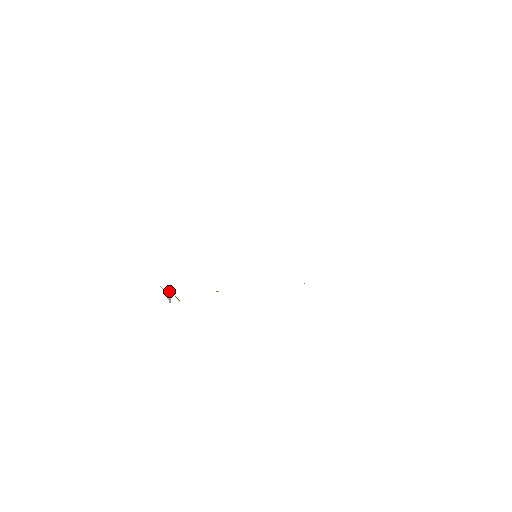
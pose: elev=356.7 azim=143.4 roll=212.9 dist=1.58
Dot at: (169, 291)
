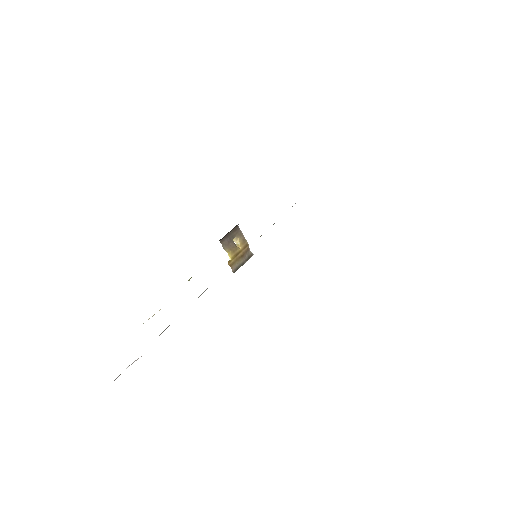
Dot at: (238, 241)
